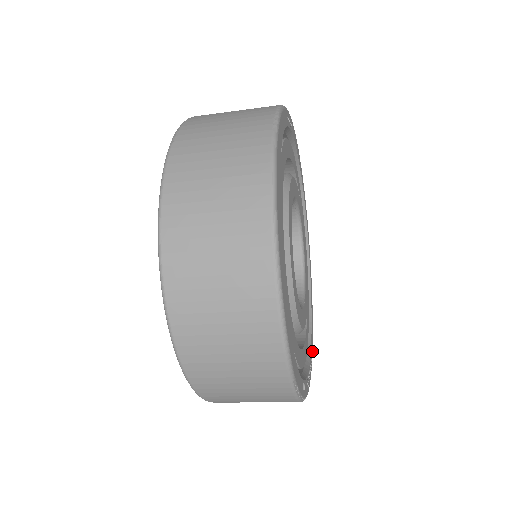
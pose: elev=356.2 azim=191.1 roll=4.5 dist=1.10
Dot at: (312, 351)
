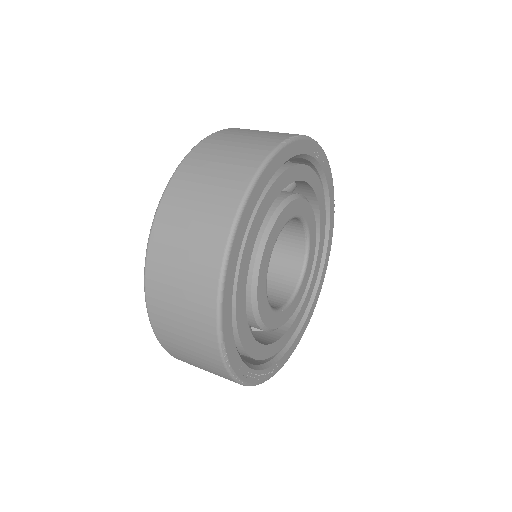
Dot at: (283, 365)
